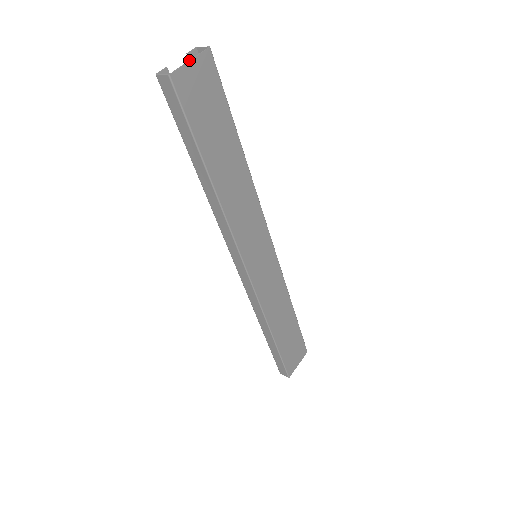
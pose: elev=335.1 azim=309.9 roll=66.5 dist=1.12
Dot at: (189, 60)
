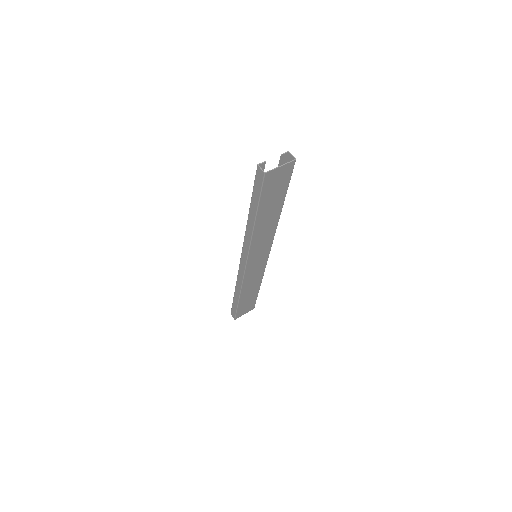
Dot at: (280, 166)
